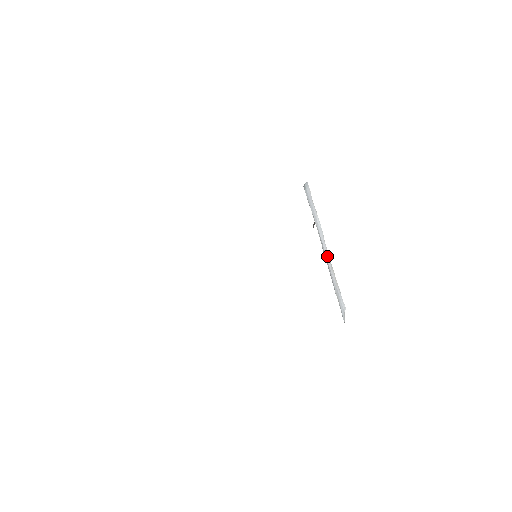
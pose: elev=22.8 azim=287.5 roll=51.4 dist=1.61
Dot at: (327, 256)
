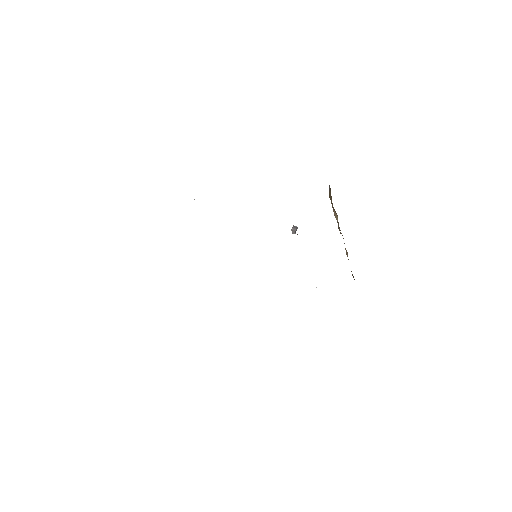
Dot at: occluded
